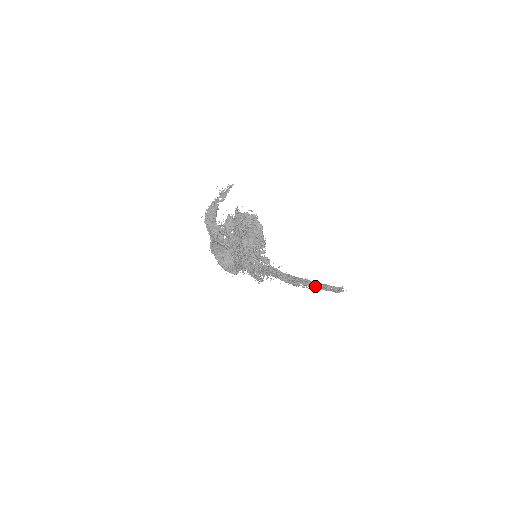
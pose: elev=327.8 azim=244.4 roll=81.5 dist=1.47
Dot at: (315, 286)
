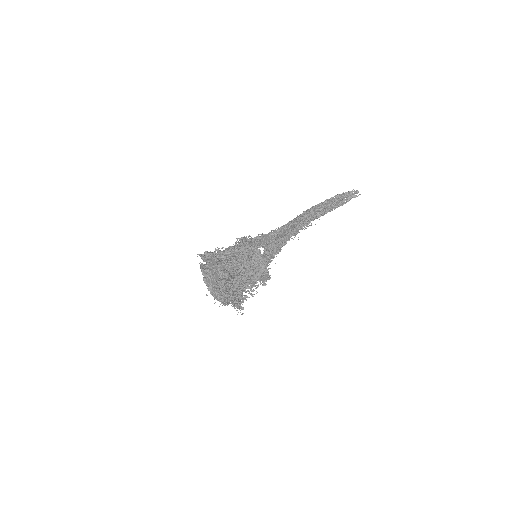
Dot at: (322, 214)
